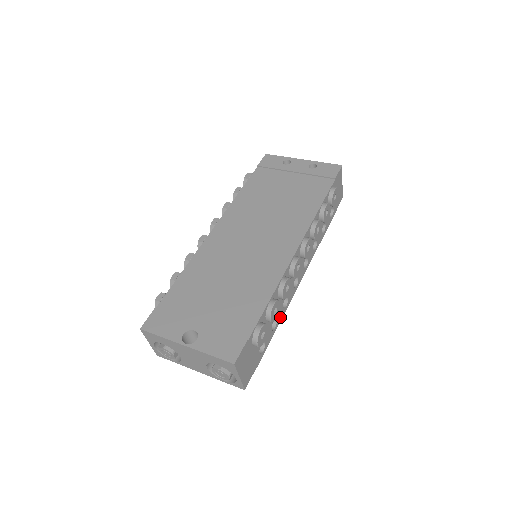
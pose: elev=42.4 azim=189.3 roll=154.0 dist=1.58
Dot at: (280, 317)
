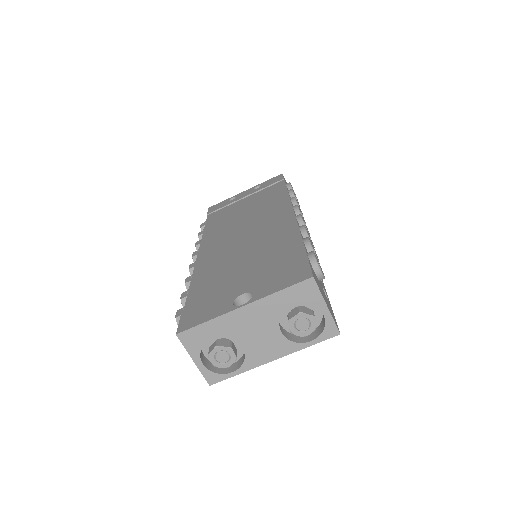
Dot at: occluded
